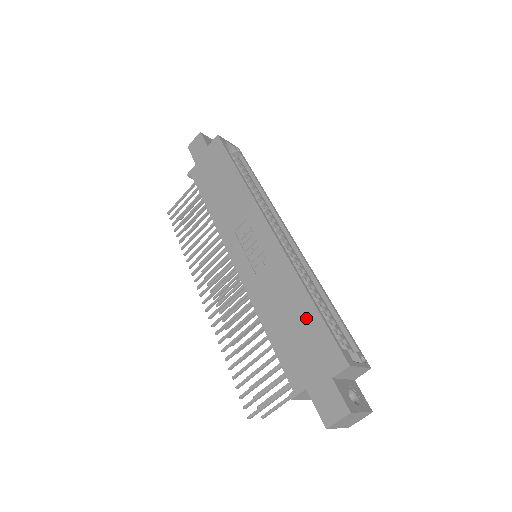
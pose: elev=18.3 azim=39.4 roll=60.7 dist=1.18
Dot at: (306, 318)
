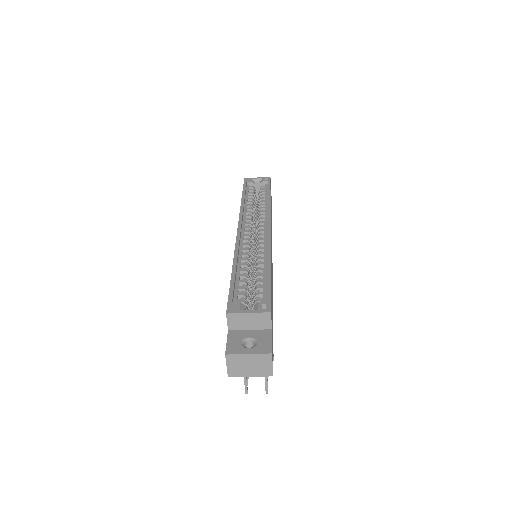
Dot at: occluded
